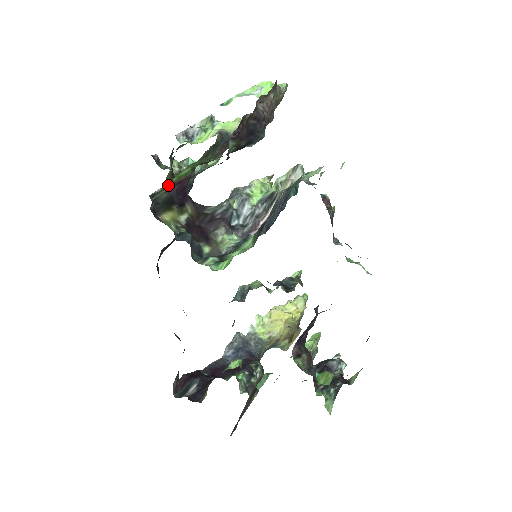
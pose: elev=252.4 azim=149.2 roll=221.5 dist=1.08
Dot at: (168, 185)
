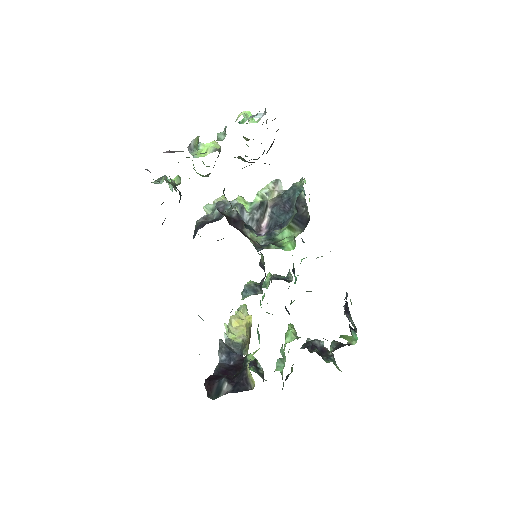
Dot at: occluded
